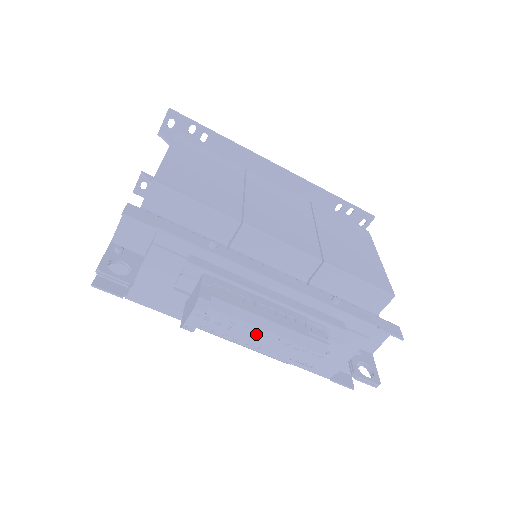
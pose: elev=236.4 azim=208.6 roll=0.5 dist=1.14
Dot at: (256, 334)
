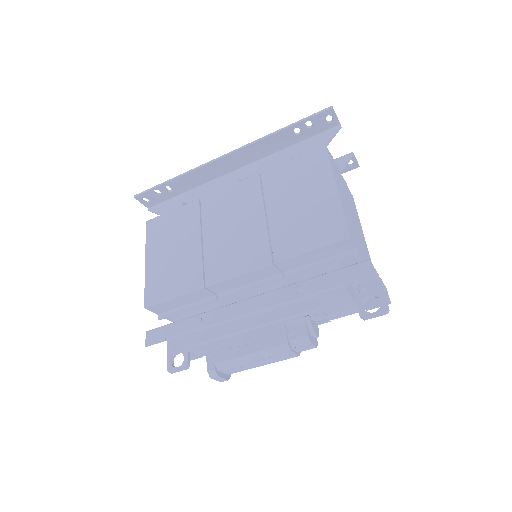
Dot at: (258, 362)
